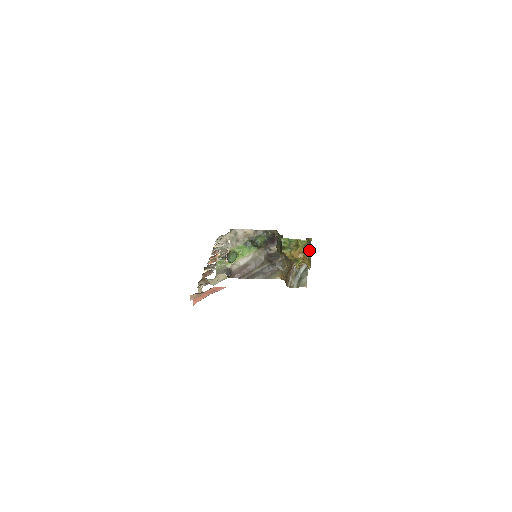
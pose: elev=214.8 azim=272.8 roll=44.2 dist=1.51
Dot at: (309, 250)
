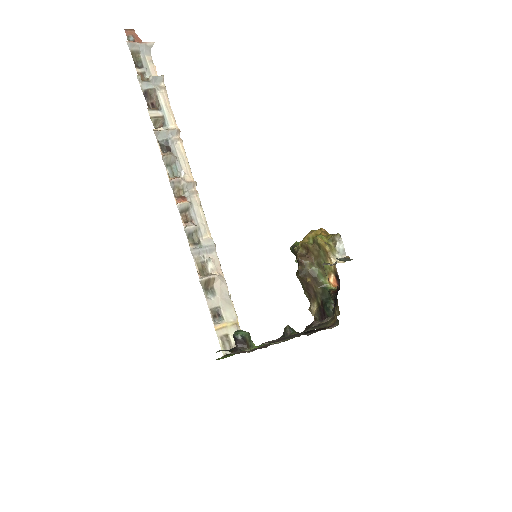
Dot at: occluded
